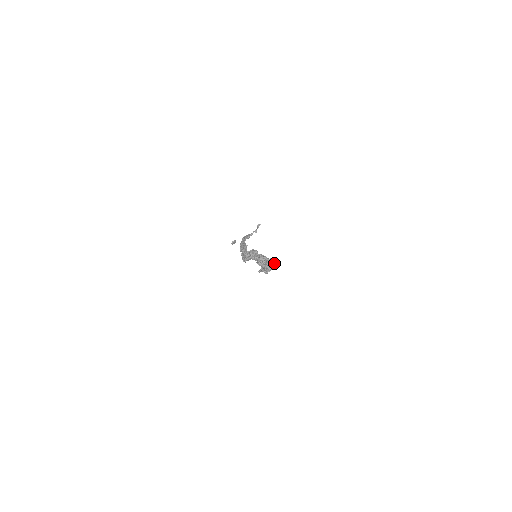
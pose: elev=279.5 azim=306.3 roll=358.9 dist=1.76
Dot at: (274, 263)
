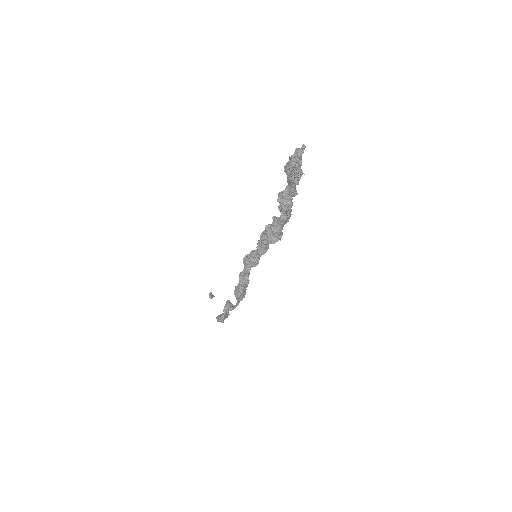
Dot at: occluded
